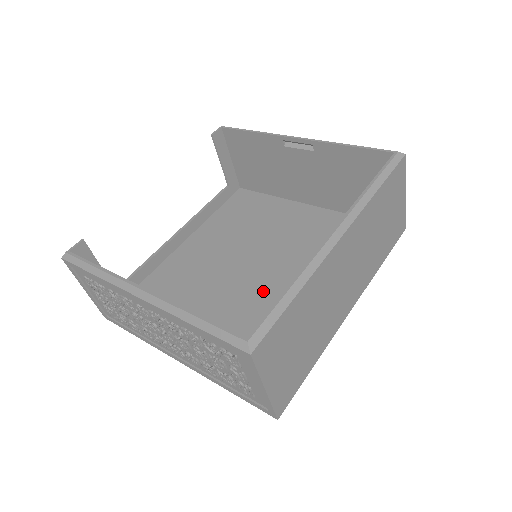
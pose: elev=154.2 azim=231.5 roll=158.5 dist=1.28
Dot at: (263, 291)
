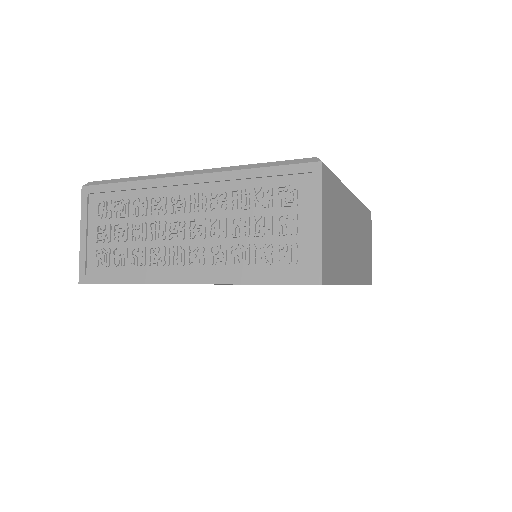
Dot at: occluded
